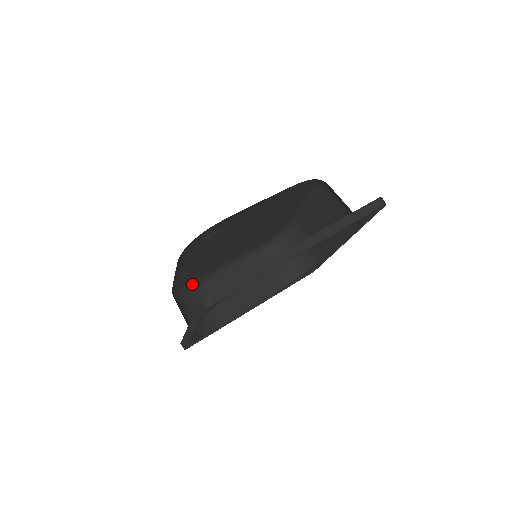
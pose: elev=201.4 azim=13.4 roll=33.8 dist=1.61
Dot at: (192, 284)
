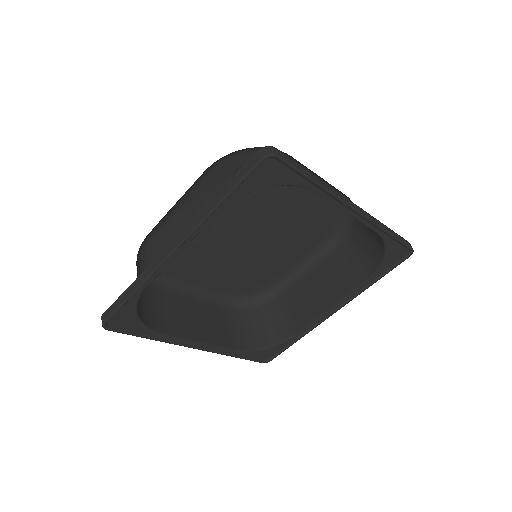
Dot at: occluded
